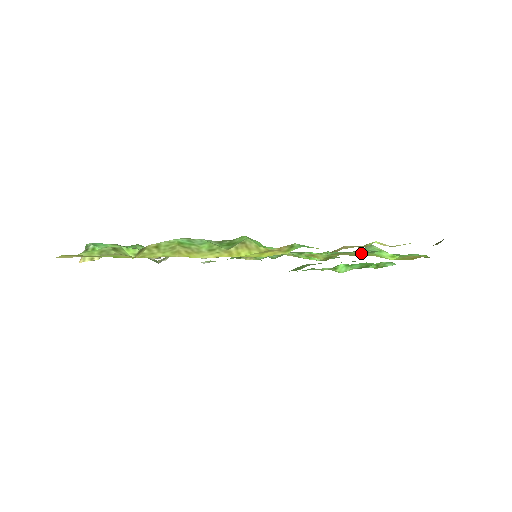
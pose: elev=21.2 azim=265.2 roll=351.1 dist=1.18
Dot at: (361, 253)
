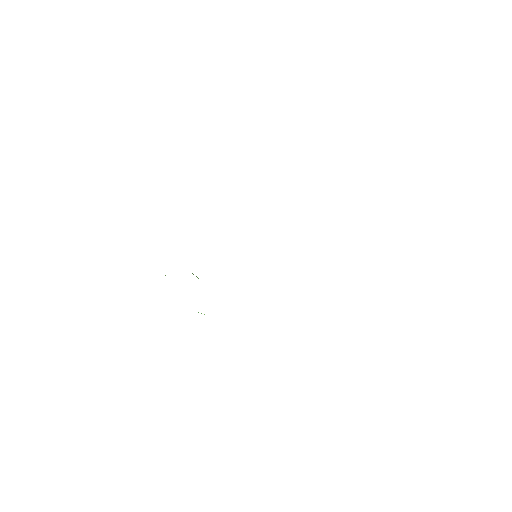
Dot at: occluded
